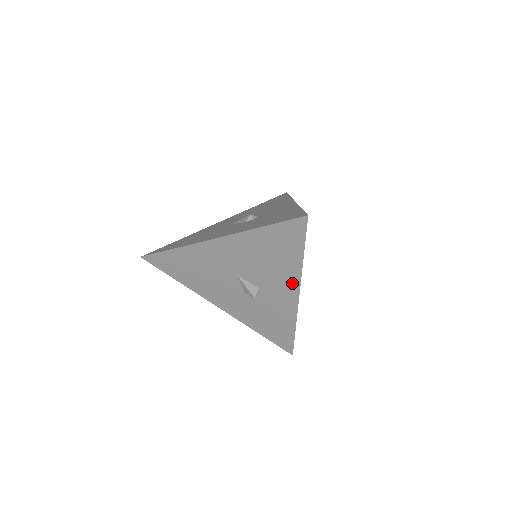
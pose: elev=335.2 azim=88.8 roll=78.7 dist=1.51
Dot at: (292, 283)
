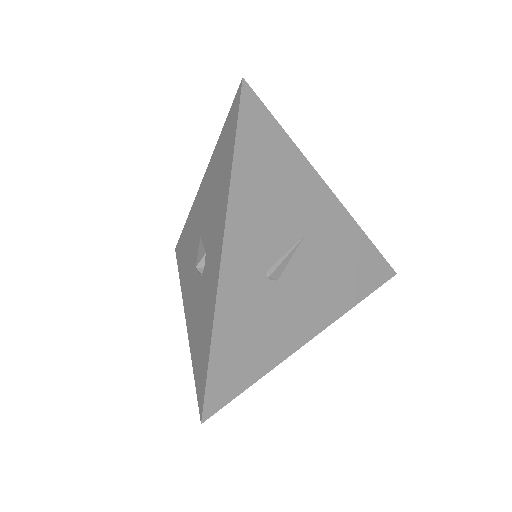
Dot at: (222, 222)
